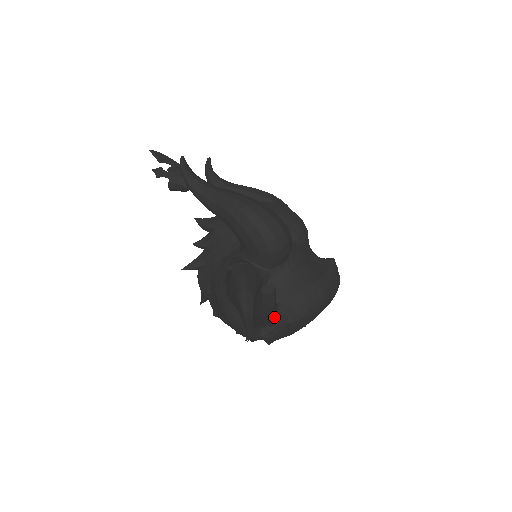
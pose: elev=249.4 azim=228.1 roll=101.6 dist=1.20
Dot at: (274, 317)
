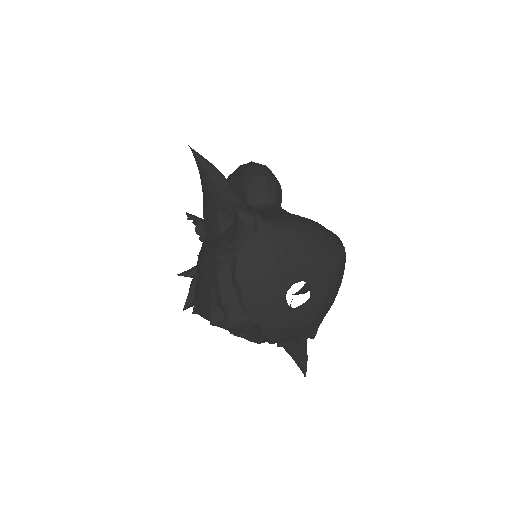
Dot at: occluded
